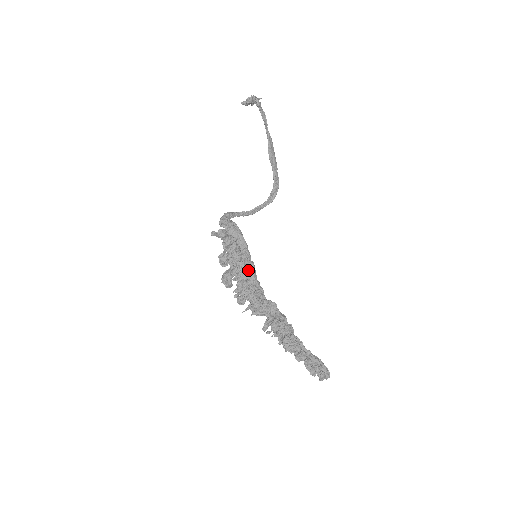
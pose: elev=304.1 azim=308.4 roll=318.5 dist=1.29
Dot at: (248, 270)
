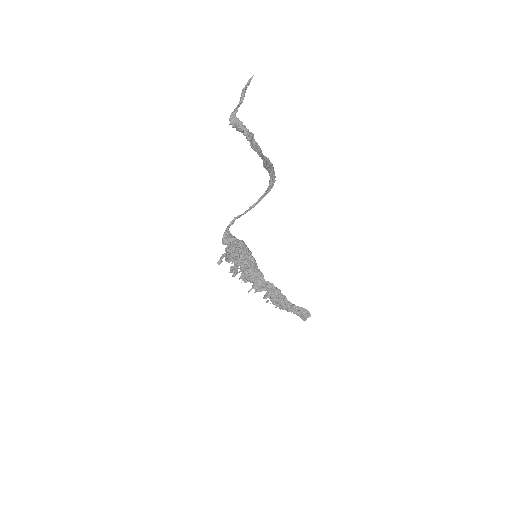
Dot at: (250, 265)
